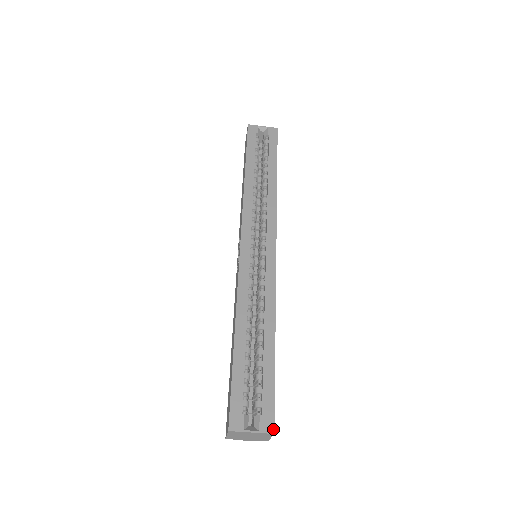
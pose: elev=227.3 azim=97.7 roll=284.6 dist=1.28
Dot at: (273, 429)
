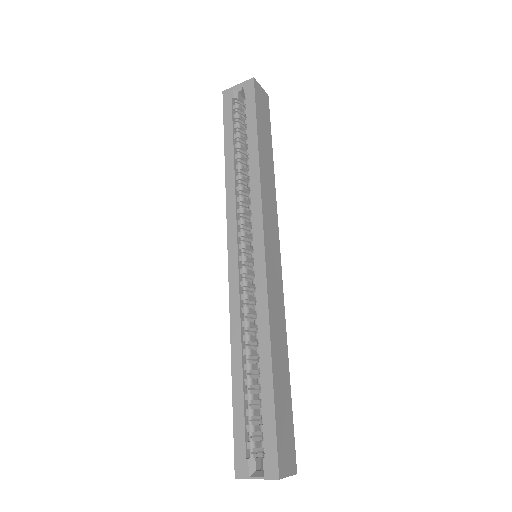
Dot at: (277, 474)
